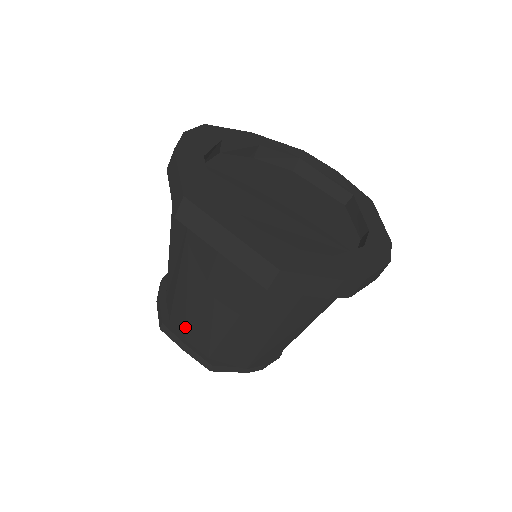
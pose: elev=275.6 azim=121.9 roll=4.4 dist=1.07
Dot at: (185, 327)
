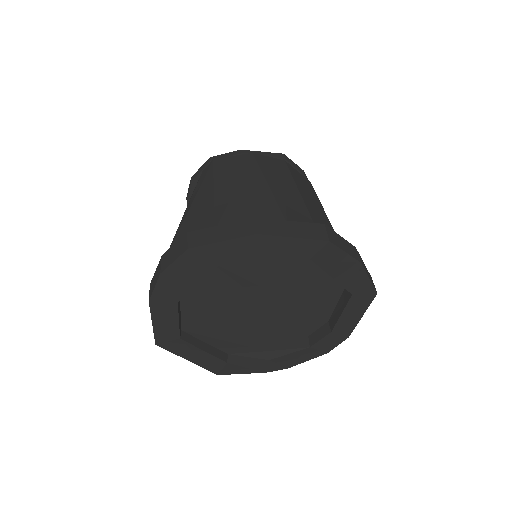
Dot at: occluded
